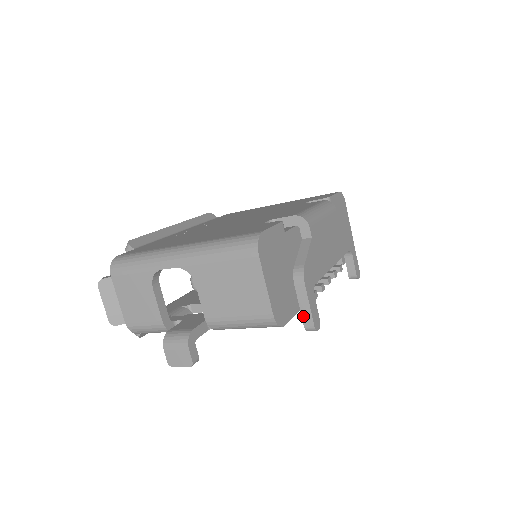
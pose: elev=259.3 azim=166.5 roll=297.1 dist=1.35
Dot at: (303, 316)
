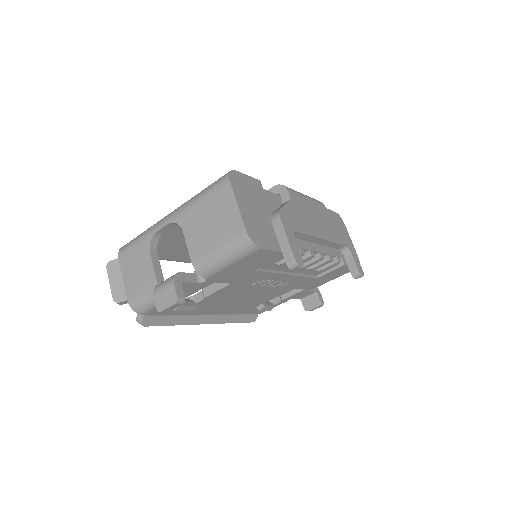
Dot at: (284, 252)
